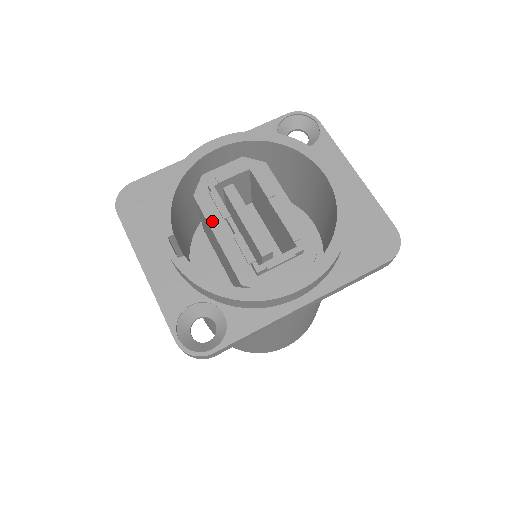
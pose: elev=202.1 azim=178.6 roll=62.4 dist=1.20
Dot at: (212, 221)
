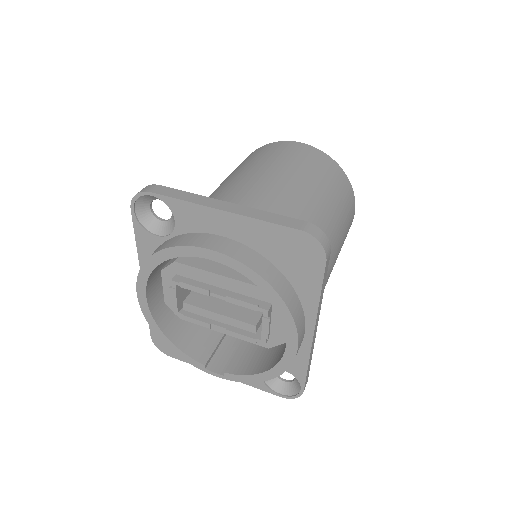
Dot at: occluded
